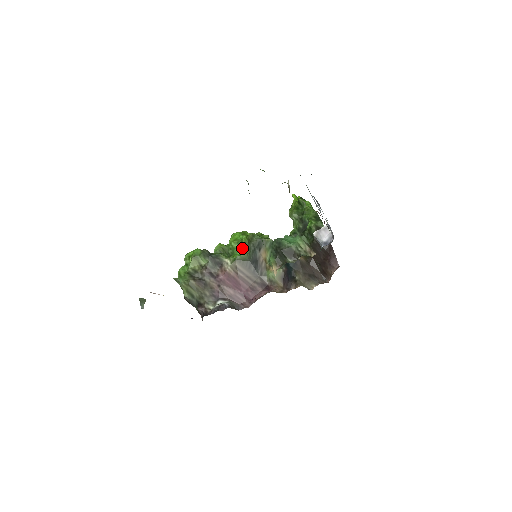
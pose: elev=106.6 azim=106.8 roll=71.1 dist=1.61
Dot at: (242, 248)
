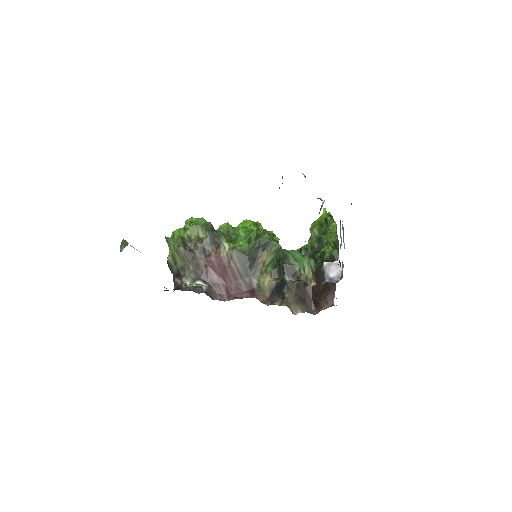
Dot at: (247, 240)
